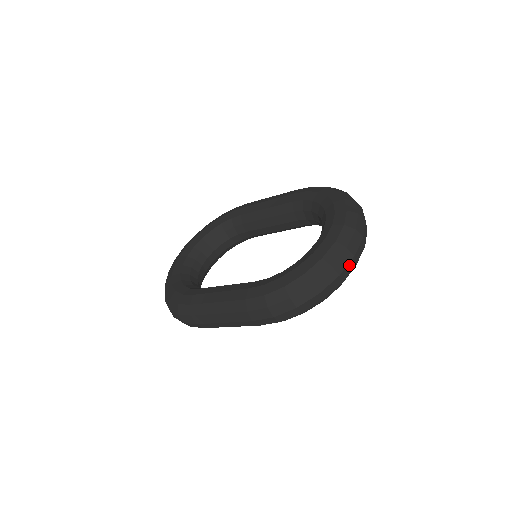
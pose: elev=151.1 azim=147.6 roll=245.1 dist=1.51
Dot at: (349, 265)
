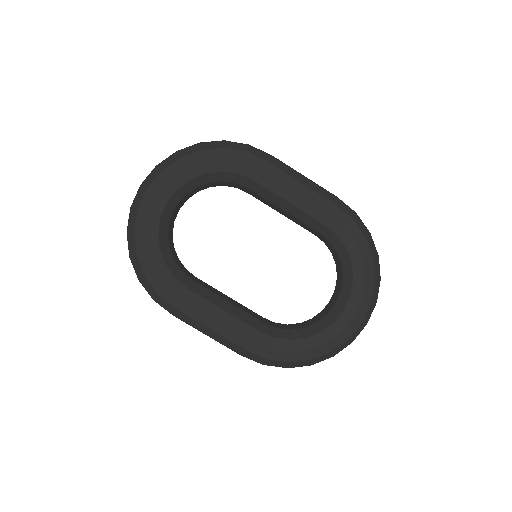
Dot at: occluded
